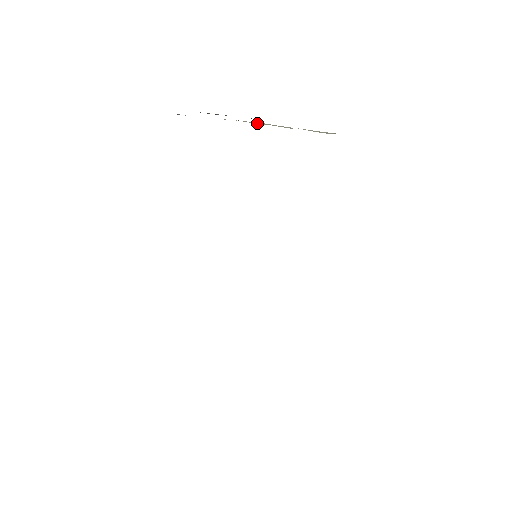
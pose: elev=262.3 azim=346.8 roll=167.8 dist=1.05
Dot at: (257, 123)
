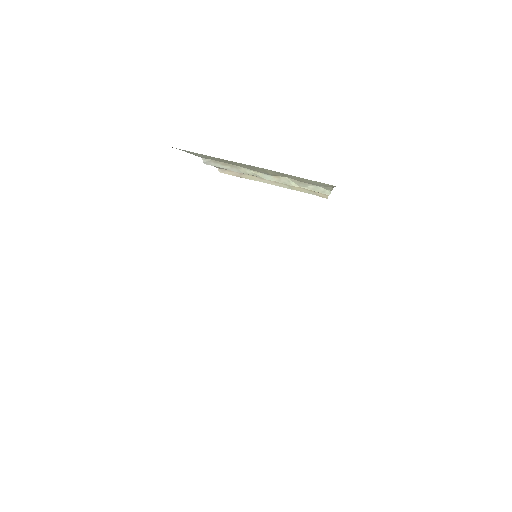
Dot at: (267, 179)
